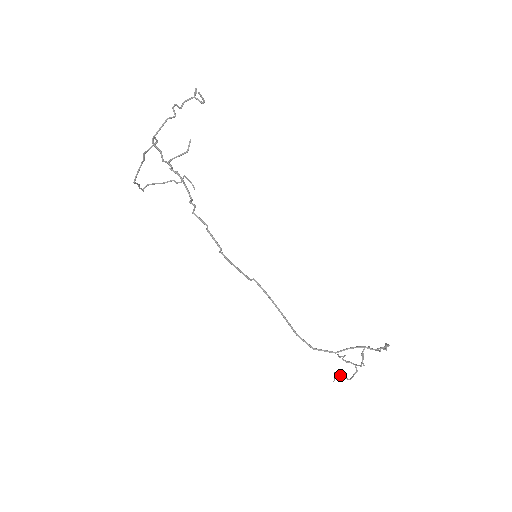
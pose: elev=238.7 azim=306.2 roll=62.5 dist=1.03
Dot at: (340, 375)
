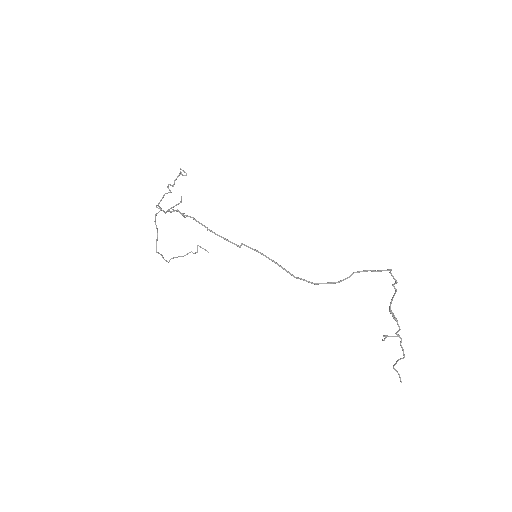
Dot at: (396, 361)
